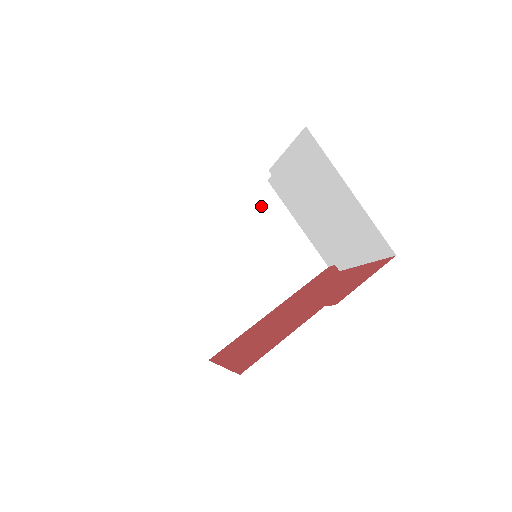
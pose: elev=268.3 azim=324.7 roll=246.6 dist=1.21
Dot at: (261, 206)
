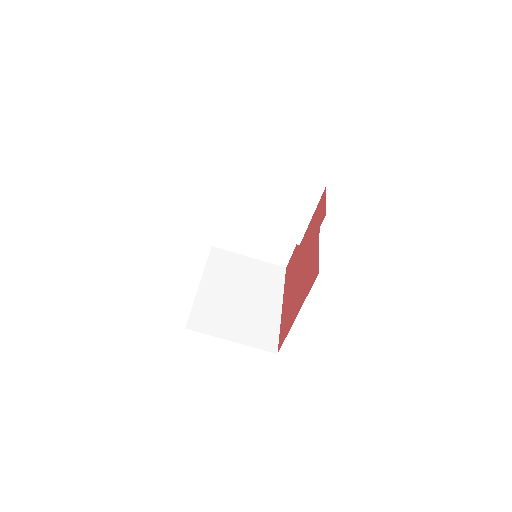
Dot at: (221, 260)
